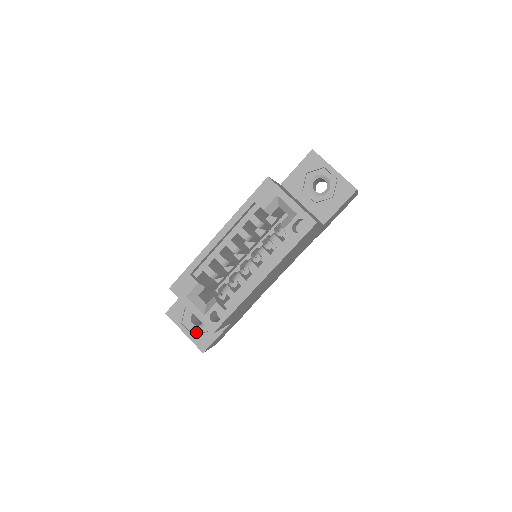
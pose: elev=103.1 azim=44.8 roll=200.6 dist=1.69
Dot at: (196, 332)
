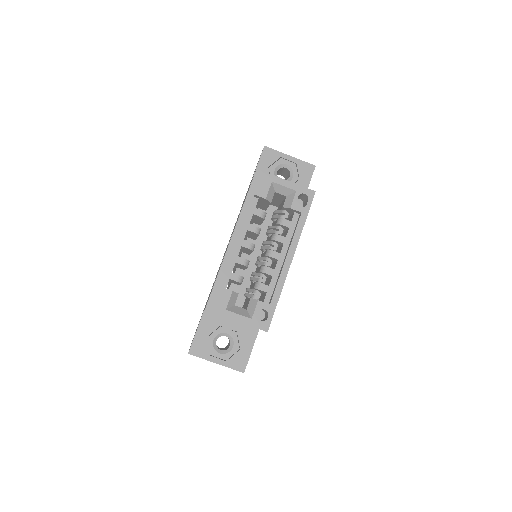
Dot at: (228, 356)
